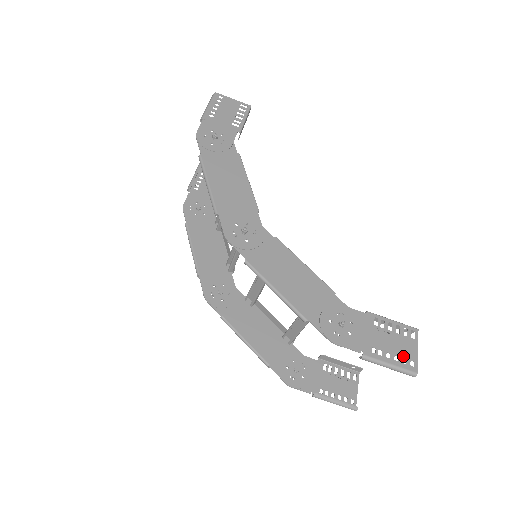
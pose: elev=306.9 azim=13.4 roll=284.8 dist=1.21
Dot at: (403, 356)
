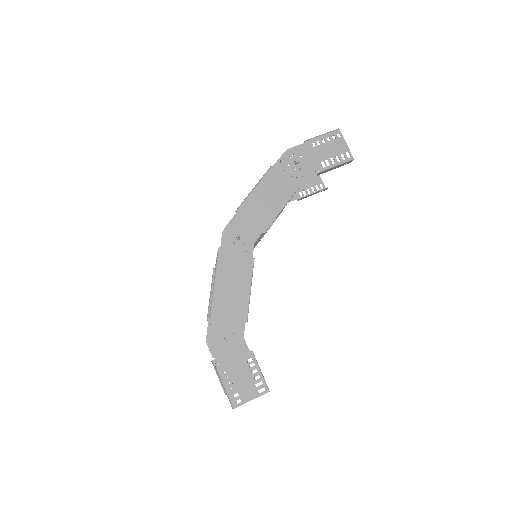
Dot at: (239, 392)
